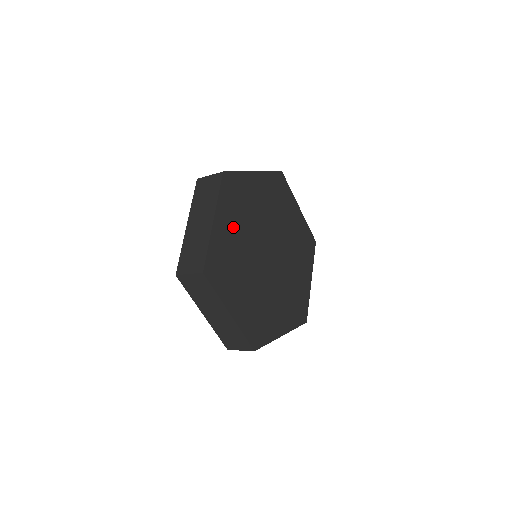
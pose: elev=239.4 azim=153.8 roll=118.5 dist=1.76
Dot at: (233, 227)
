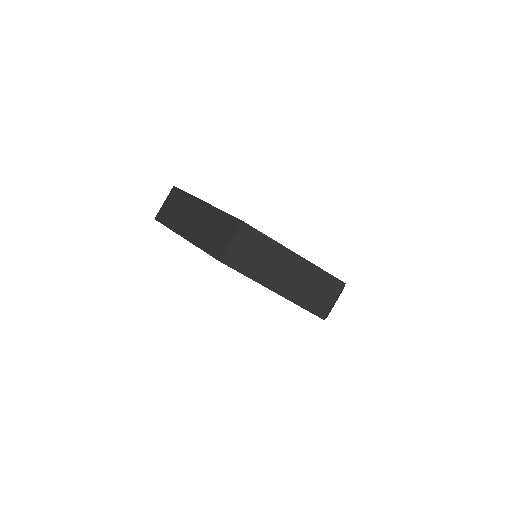
Dot at: occluded
